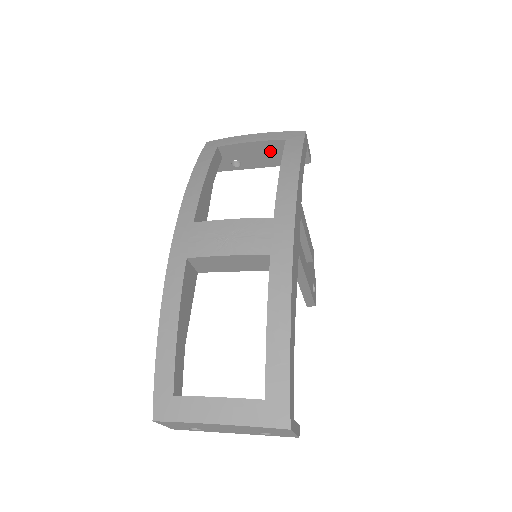
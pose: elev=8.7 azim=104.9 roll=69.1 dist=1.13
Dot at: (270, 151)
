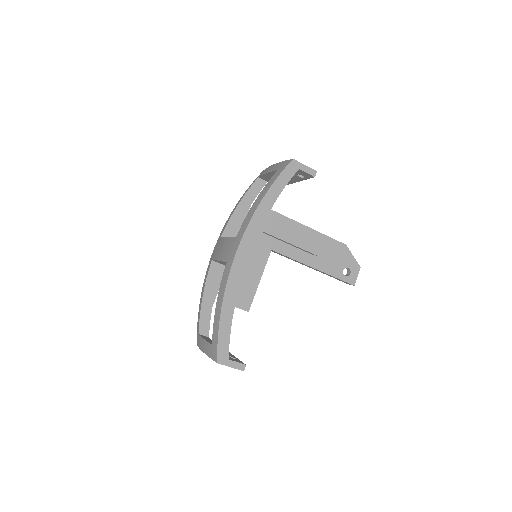
Dot at: occluded
